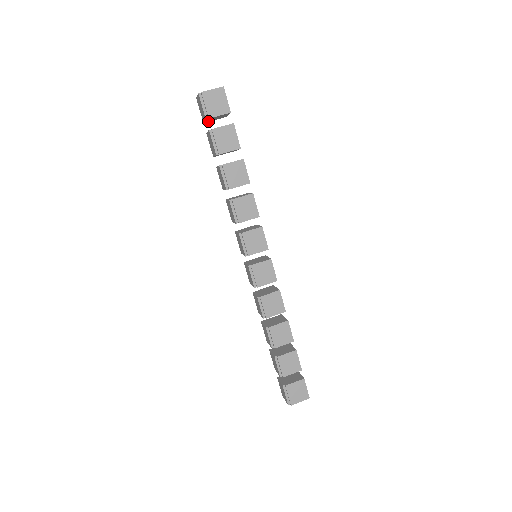
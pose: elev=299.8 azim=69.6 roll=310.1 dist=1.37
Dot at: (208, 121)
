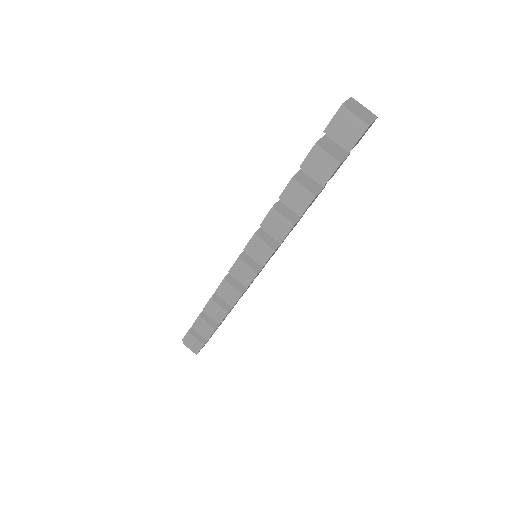
Dot at: occluded
